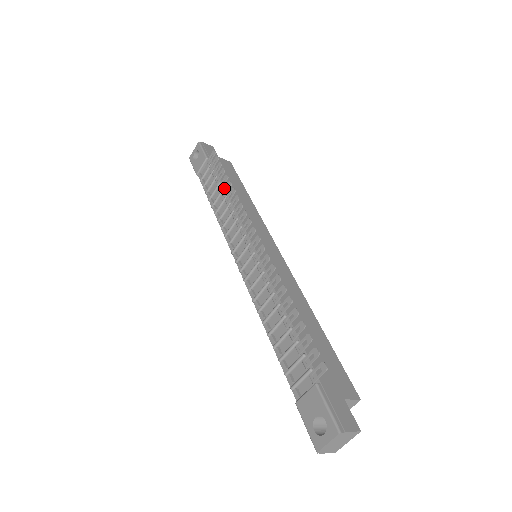
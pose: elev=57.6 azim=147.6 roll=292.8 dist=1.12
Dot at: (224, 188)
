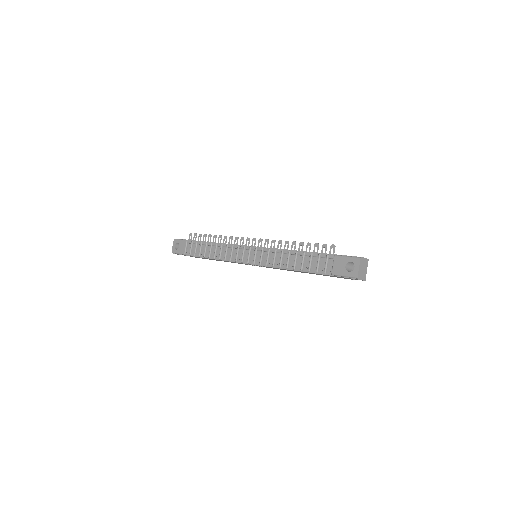
Dot at: occluded
